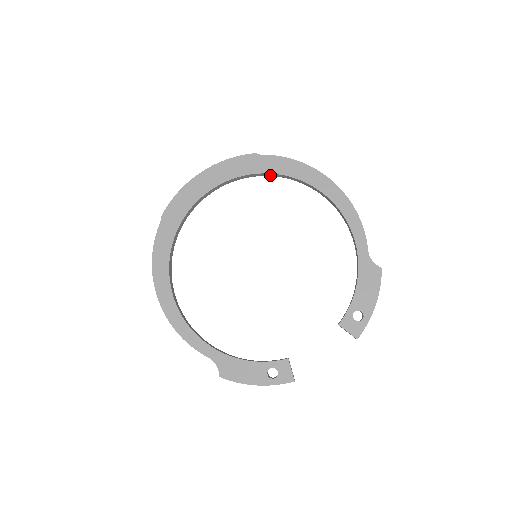
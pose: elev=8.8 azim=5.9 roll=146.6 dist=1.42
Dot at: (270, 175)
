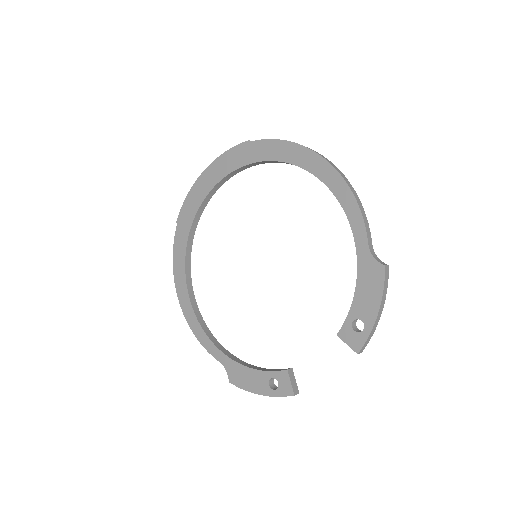
Dot at: (266, 162)
